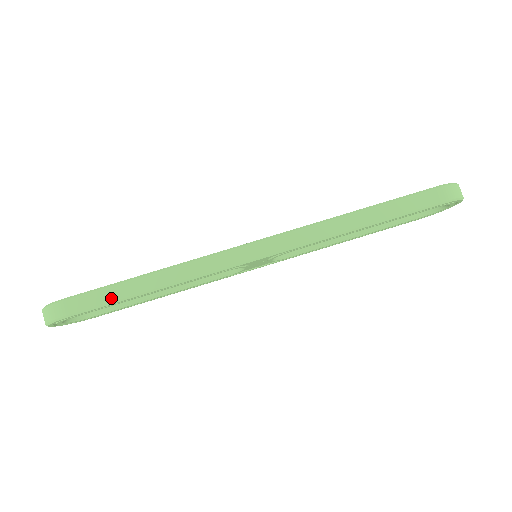
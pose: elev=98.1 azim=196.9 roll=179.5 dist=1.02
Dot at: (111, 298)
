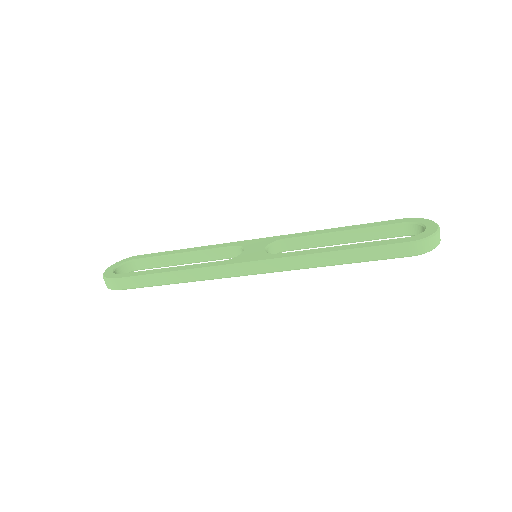
Dot at: (147, 284)
